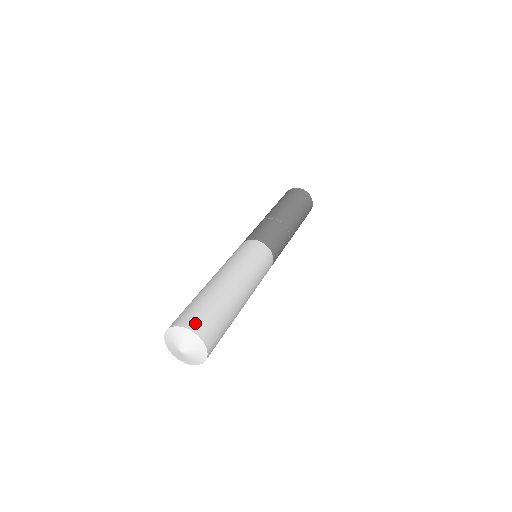
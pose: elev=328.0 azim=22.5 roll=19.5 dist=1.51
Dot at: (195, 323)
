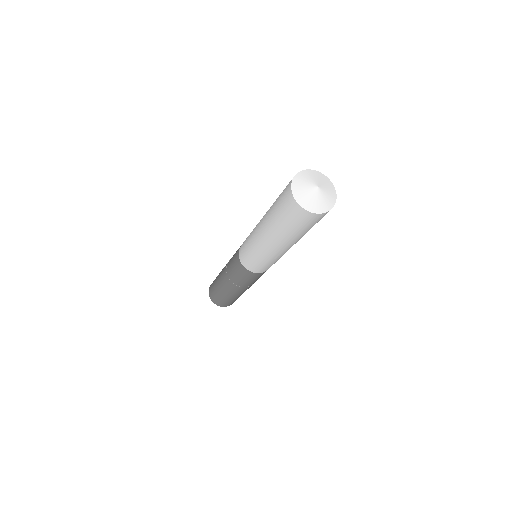
Dot at: occluded
